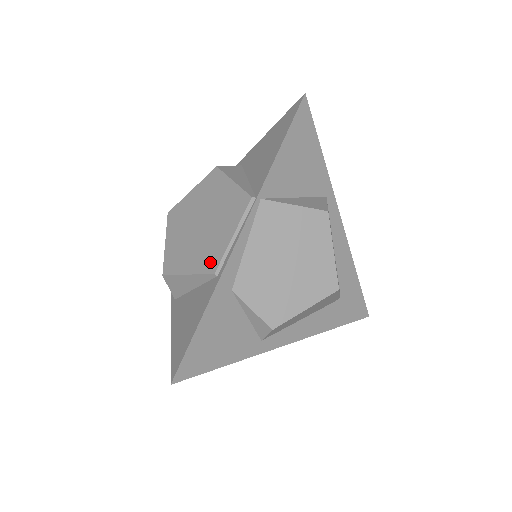
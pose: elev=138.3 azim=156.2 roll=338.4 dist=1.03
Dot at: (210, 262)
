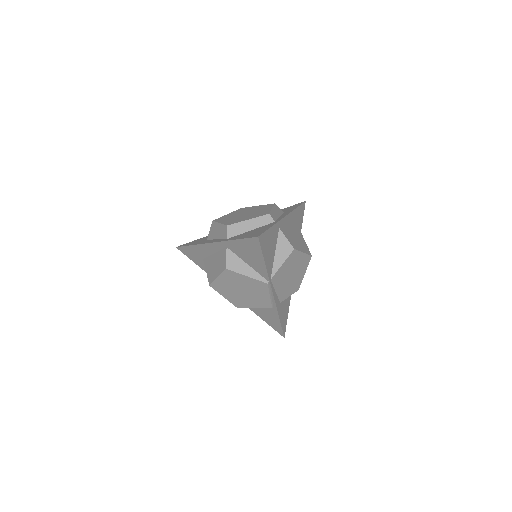
Dot at: (265, 305)
